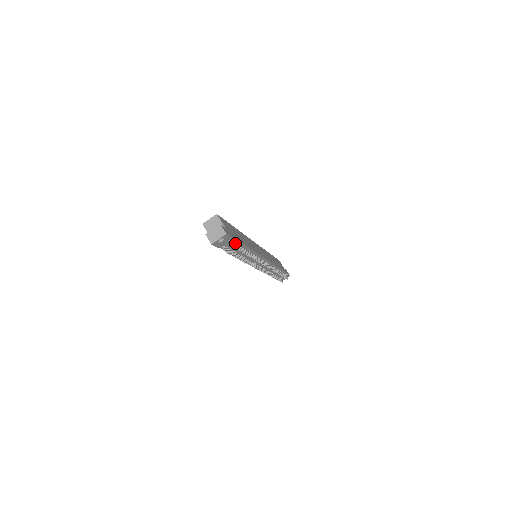
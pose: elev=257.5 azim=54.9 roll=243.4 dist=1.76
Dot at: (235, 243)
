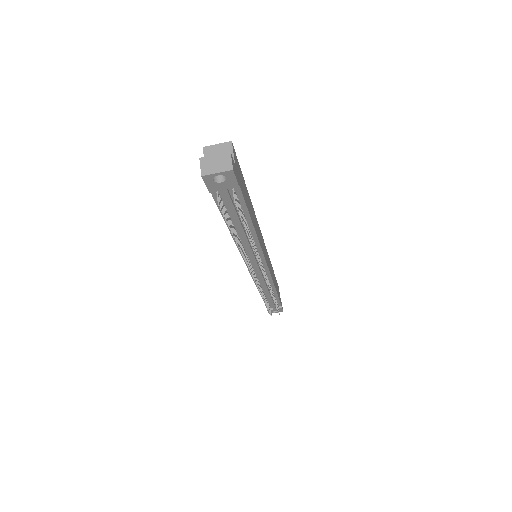
Dot at: (239, 203)
